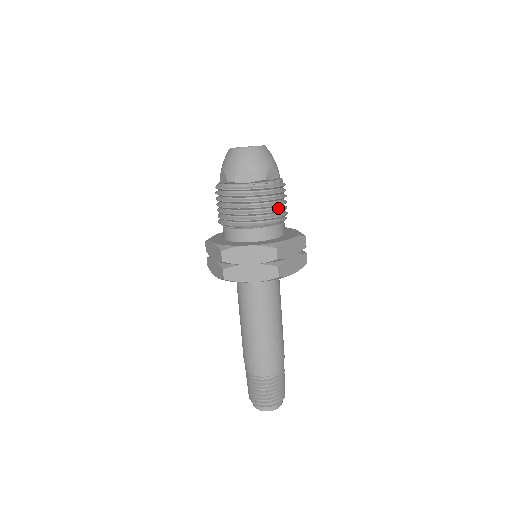
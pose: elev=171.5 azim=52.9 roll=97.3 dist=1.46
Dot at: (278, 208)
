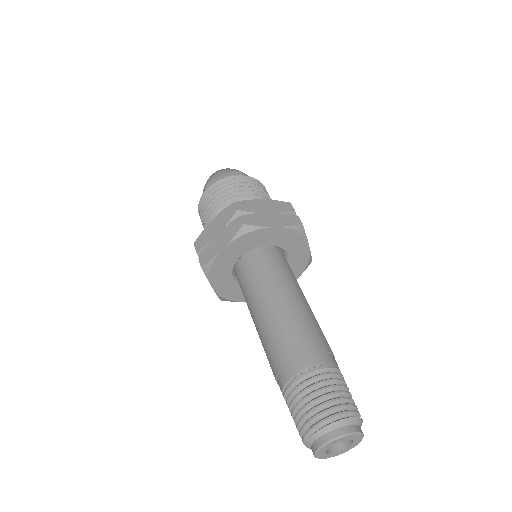
Dot at: (246, 191)
